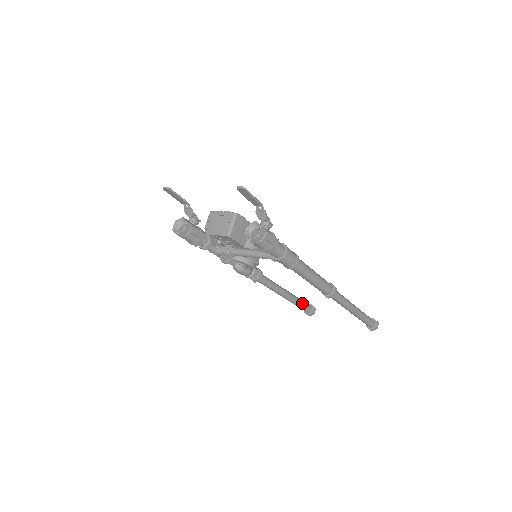
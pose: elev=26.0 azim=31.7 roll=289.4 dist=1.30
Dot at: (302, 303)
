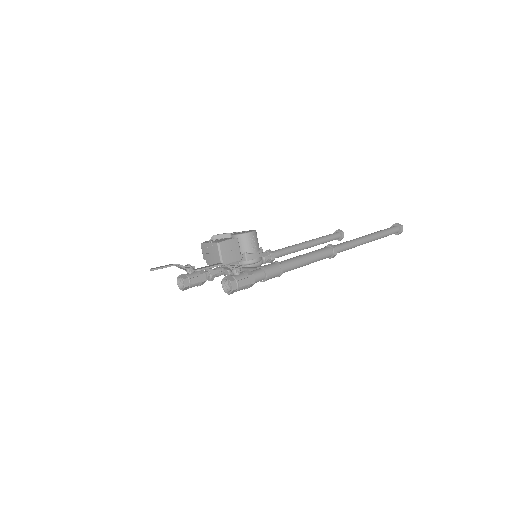
Dot at: (327, 239)
